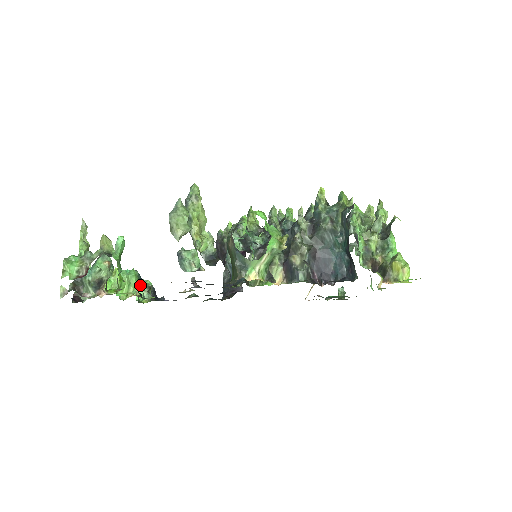
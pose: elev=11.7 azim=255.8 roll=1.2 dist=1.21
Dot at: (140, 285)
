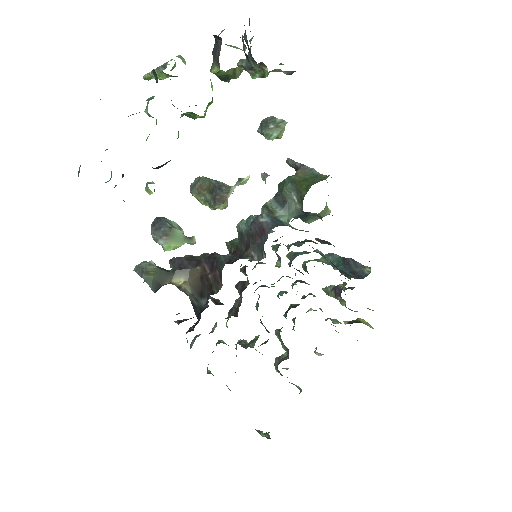
Dot at: occluded
